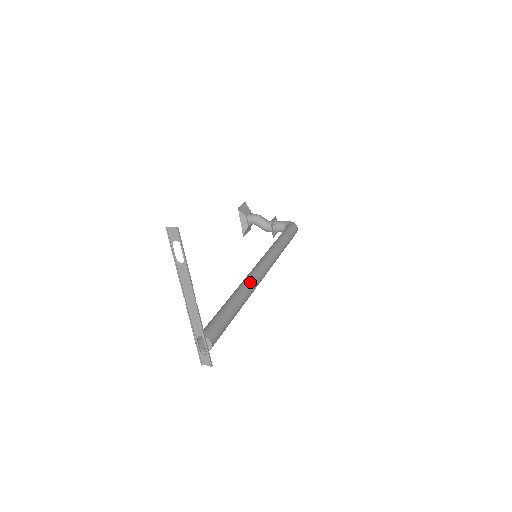
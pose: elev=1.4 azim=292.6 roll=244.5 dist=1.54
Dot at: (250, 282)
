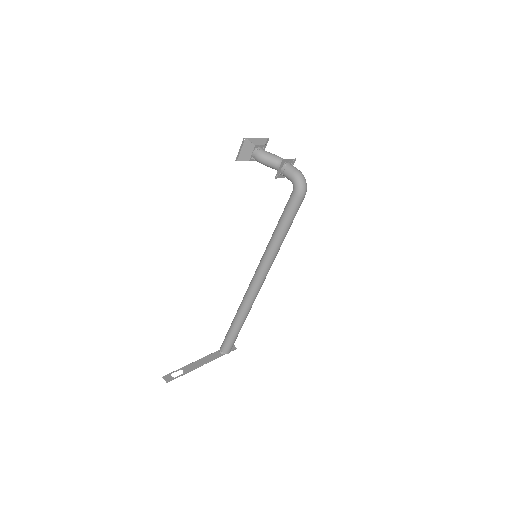
Dot at: (247, 303)
